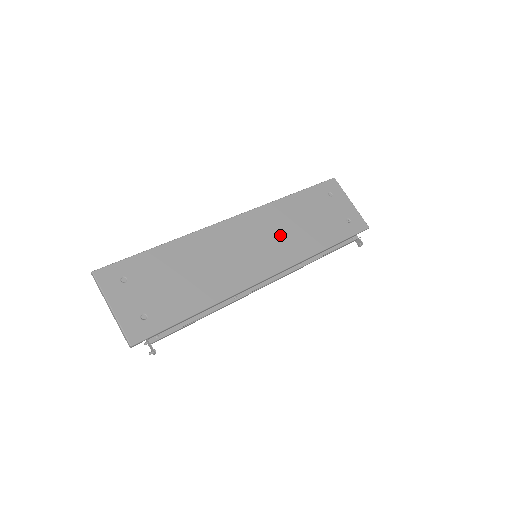
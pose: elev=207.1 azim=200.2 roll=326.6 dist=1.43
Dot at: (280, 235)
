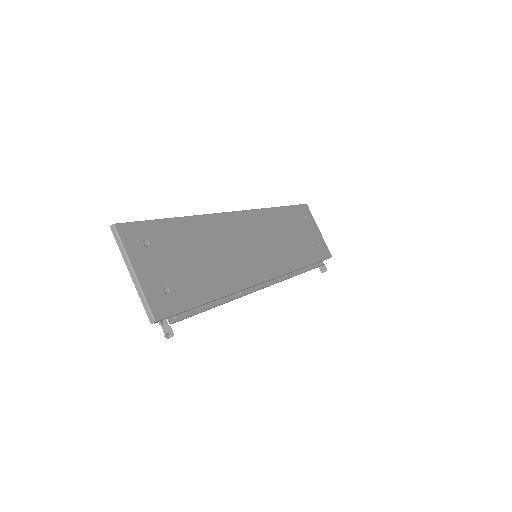
Dot at: (274, 242)
